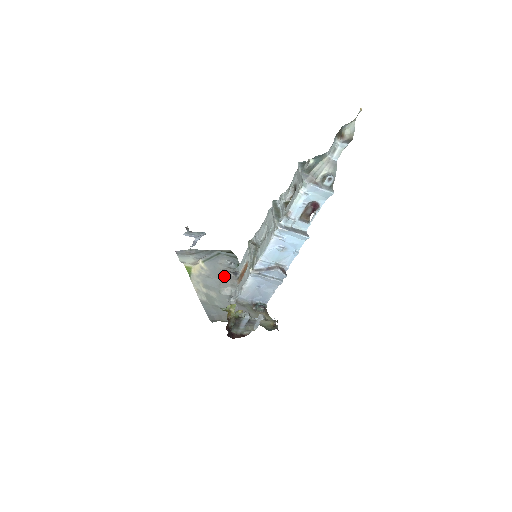
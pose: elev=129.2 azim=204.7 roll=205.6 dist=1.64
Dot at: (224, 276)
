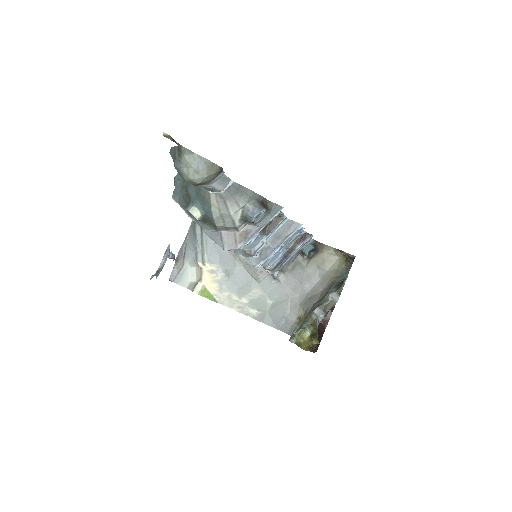
Dot at: occluded
